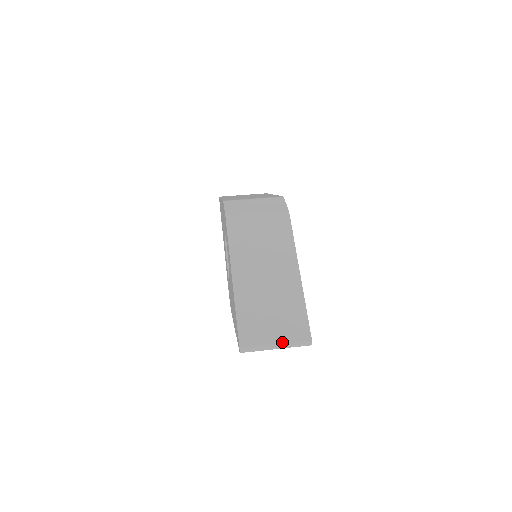
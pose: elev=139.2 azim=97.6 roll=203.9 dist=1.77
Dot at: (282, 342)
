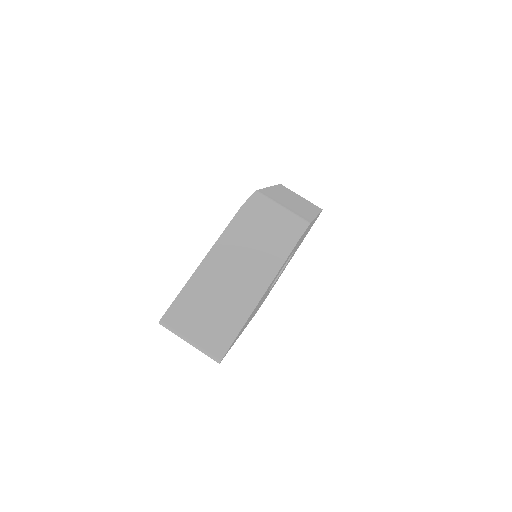
Dot at: (197, 342)
